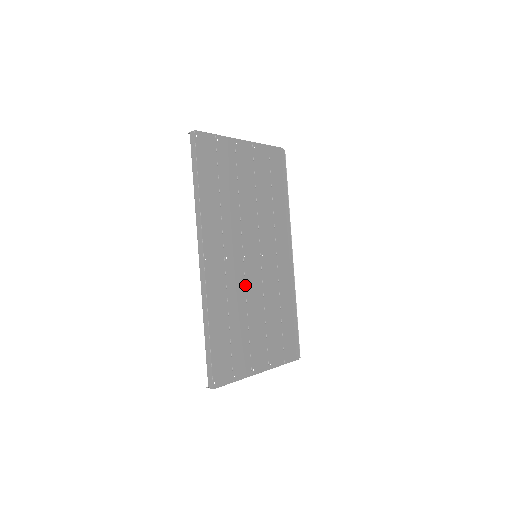
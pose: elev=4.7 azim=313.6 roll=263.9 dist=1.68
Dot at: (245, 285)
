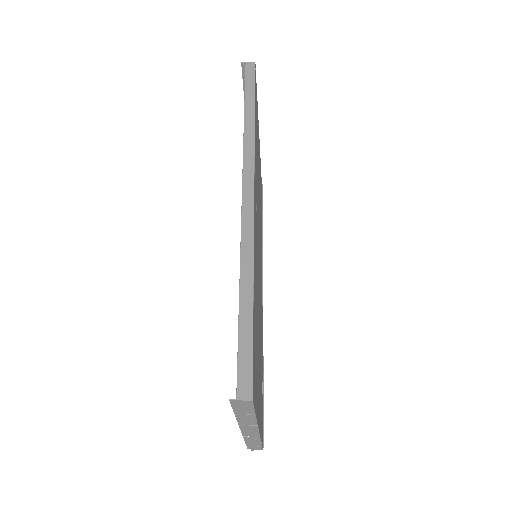
Dot at: occluded
